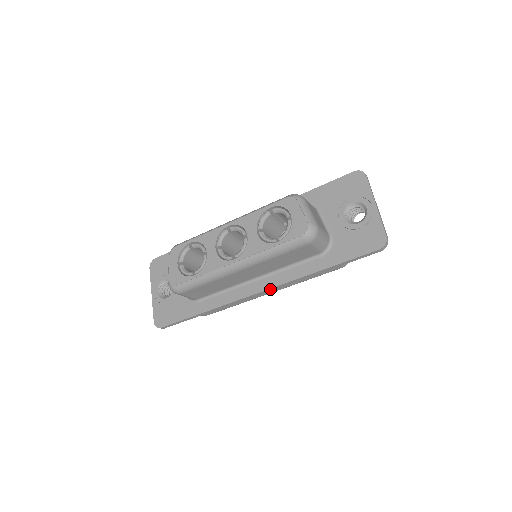
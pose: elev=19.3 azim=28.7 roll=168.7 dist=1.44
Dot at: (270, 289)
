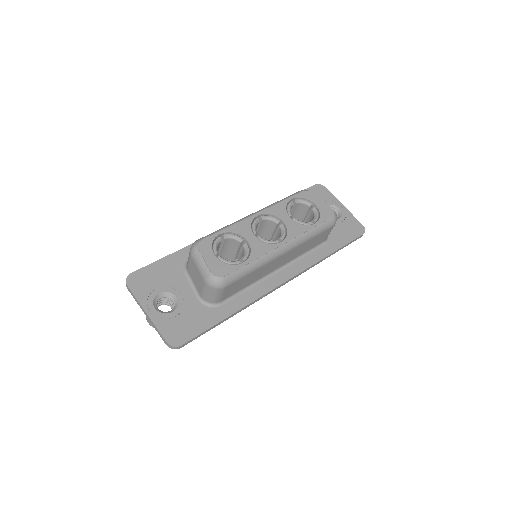
Dot at: (293, 277)
